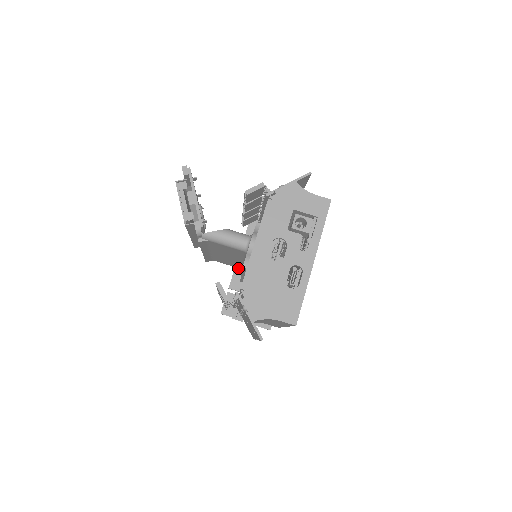
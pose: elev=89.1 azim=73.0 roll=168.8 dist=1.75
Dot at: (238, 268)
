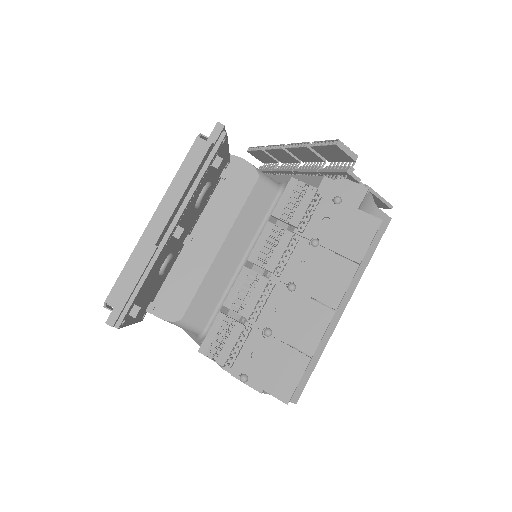
Dot at: (285, 152)
